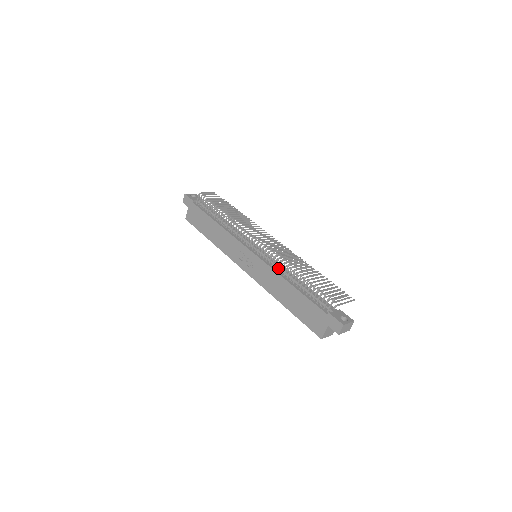
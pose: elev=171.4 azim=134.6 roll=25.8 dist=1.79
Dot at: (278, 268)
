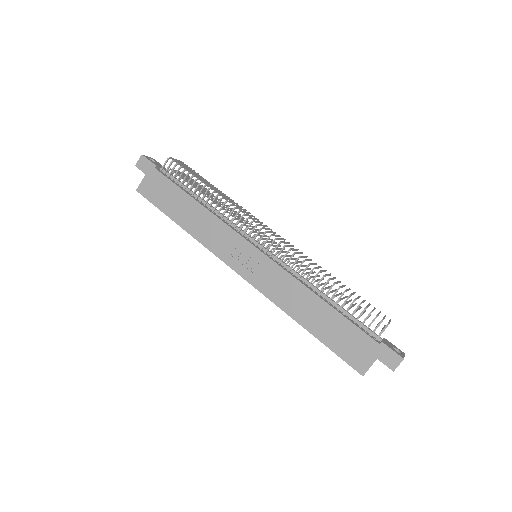
Dot at: (300, 275)
